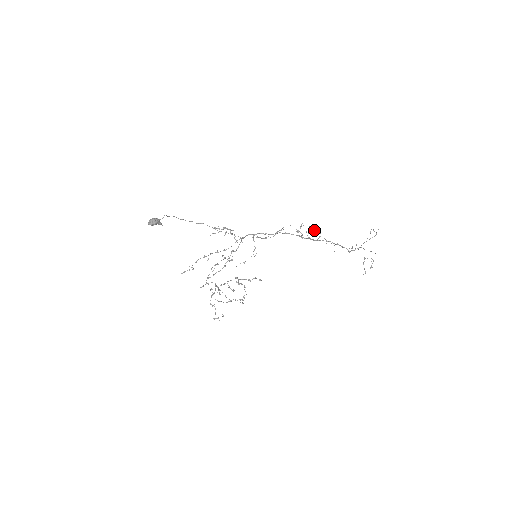
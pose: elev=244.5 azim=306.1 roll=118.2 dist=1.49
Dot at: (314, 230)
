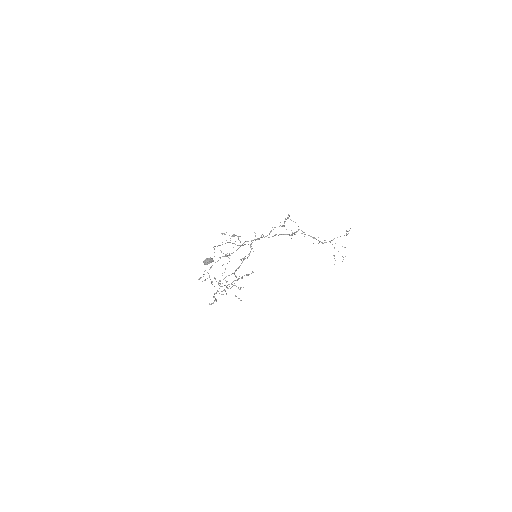
Dot at: occluded
